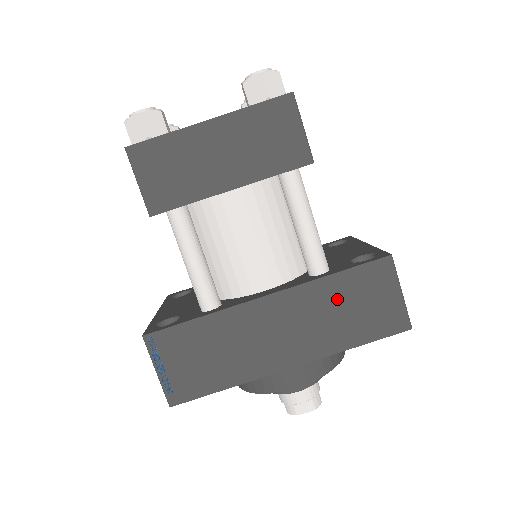
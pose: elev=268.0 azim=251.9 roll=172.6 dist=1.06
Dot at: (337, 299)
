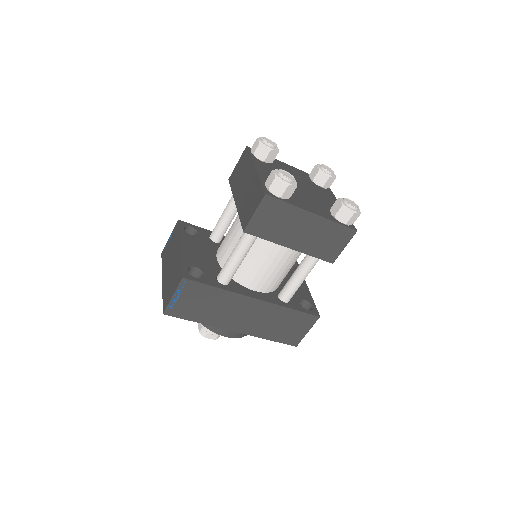
Dot at: (282, 319)
